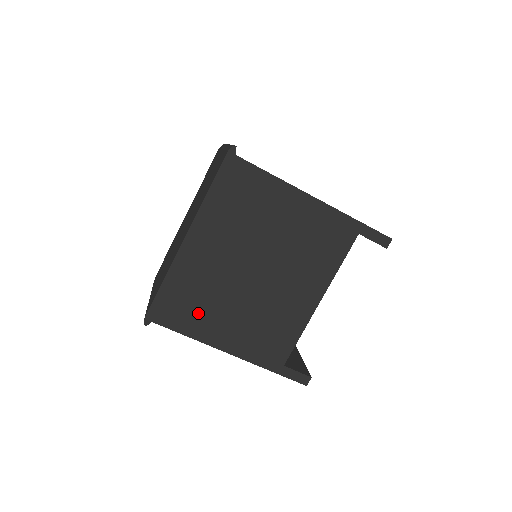
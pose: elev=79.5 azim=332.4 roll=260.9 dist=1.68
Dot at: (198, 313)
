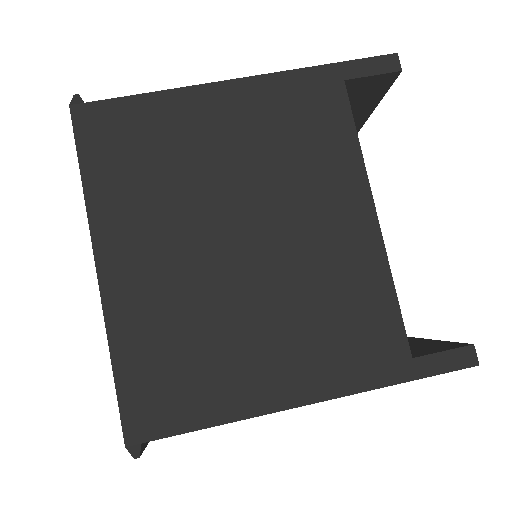
Dot at: (204, 372)
